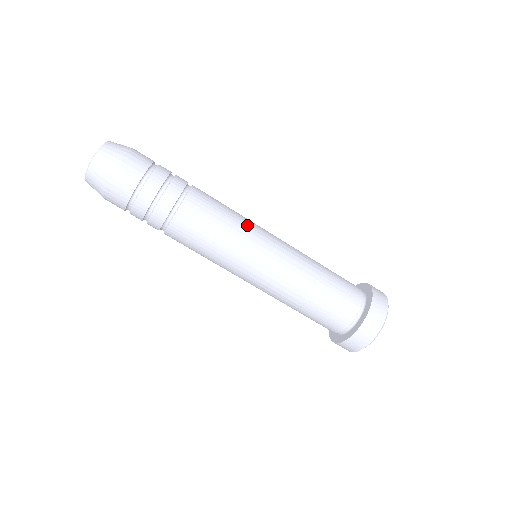
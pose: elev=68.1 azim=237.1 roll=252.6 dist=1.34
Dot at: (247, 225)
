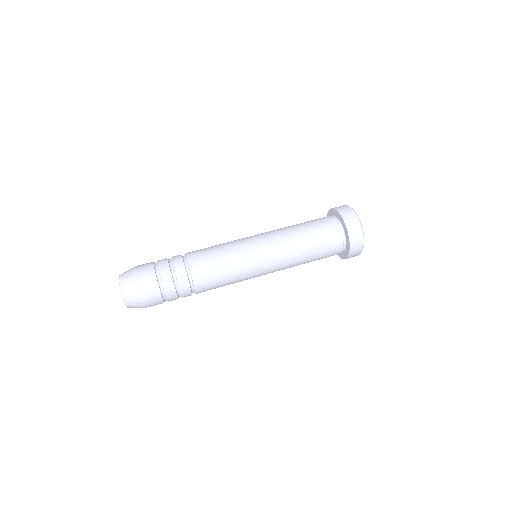
Dot at: occluded
